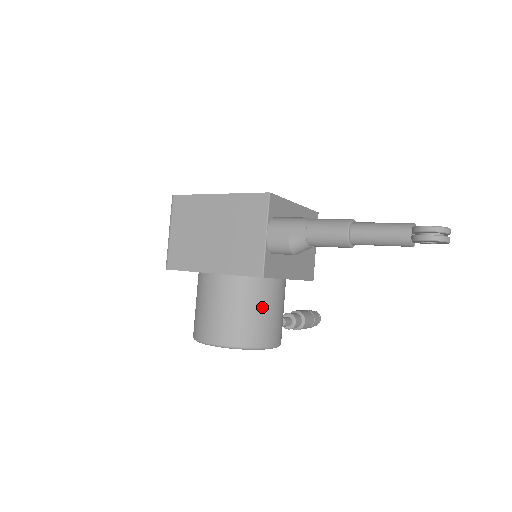
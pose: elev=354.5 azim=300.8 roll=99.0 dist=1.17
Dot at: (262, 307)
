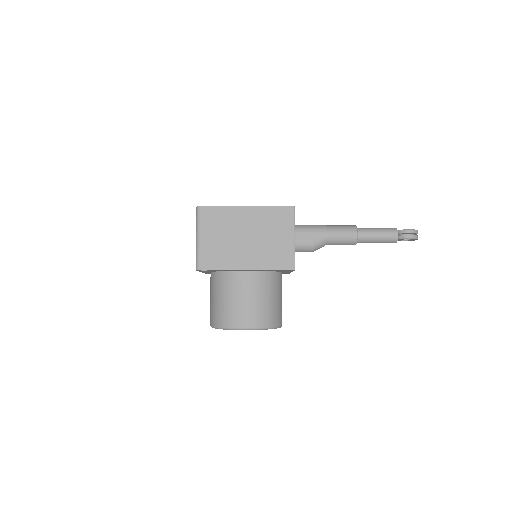
Dot at: (278, 295)
